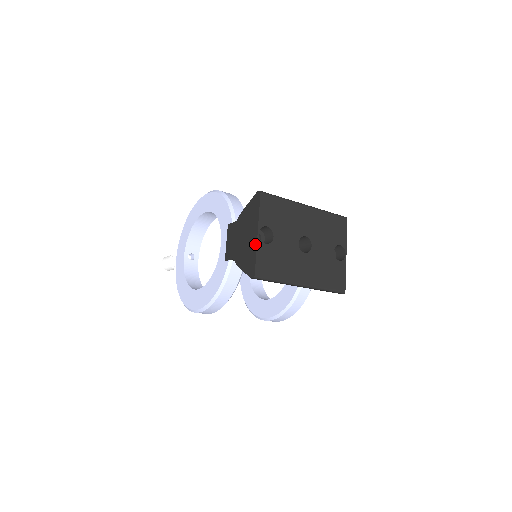
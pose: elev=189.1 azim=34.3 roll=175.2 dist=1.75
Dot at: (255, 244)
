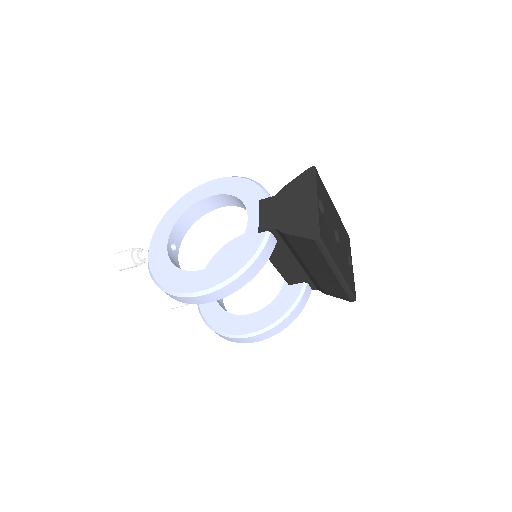
Dot at: (315, 209)
